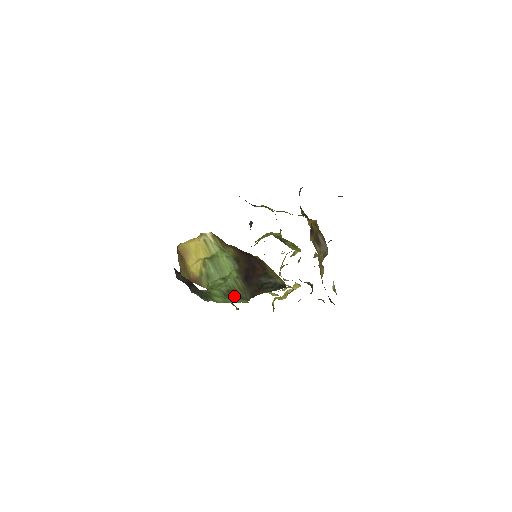
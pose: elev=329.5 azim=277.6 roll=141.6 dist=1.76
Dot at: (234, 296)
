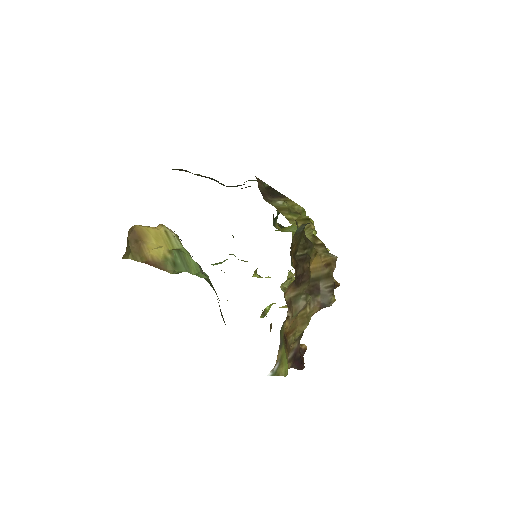
Dot at: occluded
